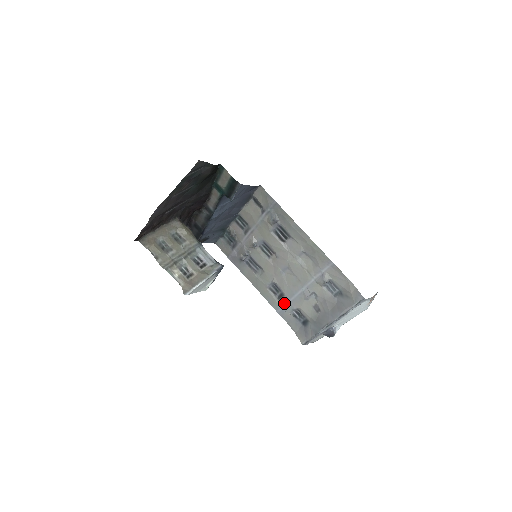
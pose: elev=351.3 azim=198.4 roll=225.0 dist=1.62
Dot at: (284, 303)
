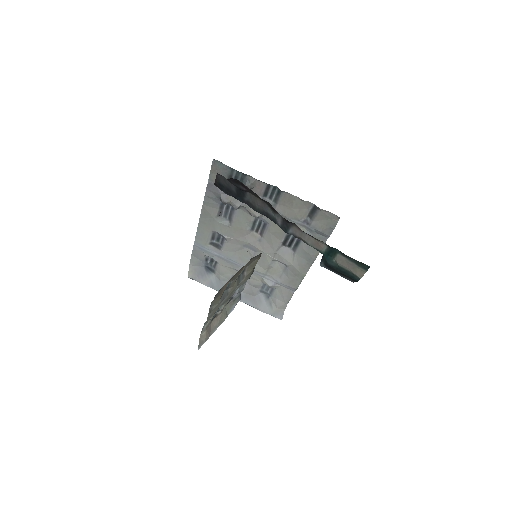
Dot at: (212, 250)
